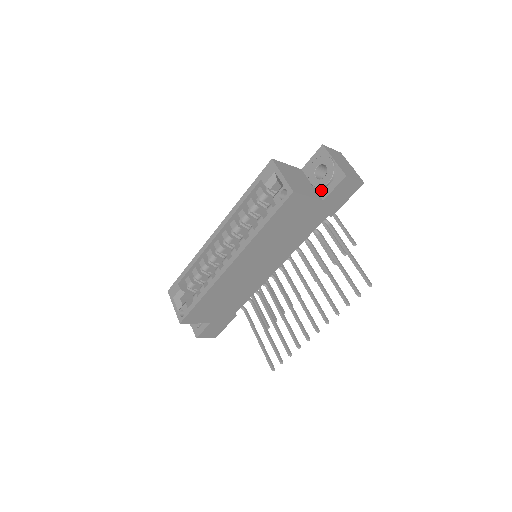
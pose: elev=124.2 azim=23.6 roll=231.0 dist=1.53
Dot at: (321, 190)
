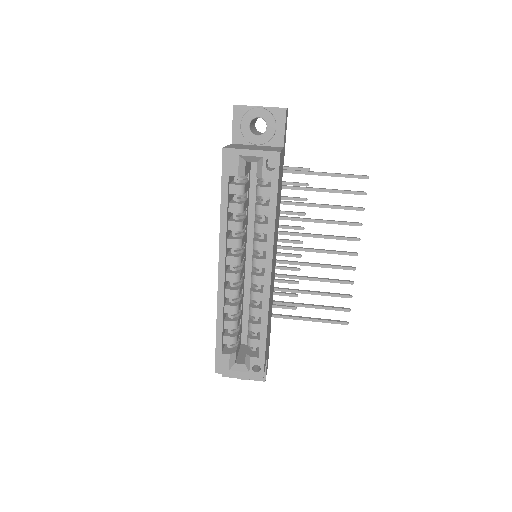
Dot at: (272, 141)
